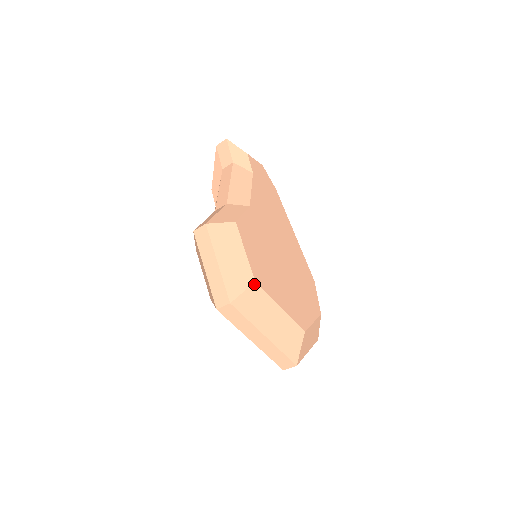
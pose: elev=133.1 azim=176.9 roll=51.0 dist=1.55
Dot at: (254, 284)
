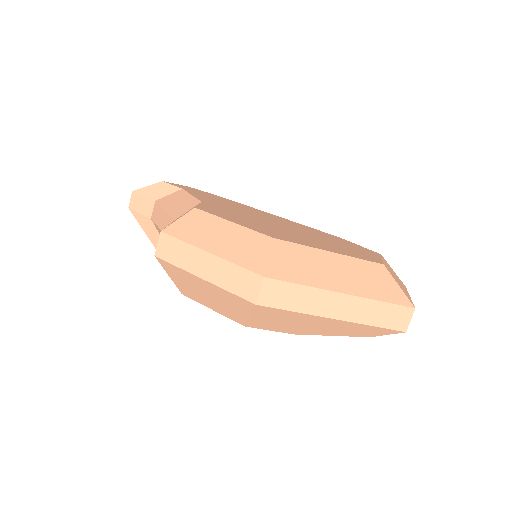
Dot at: (274, 241)
